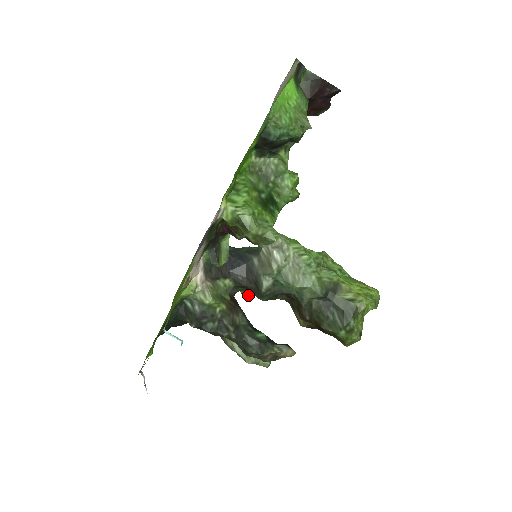
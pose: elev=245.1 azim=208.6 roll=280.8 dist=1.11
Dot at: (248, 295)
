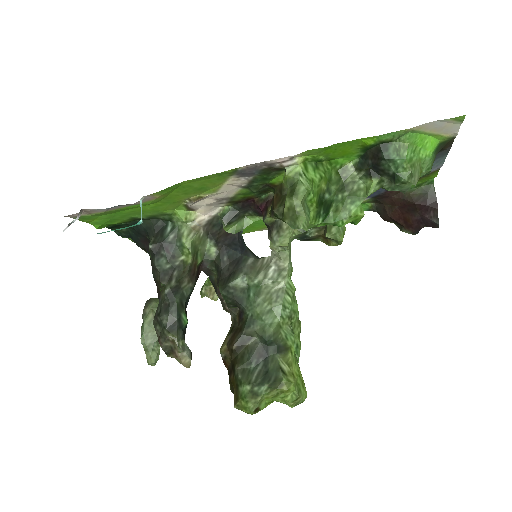
Dot at: (206, 293)
